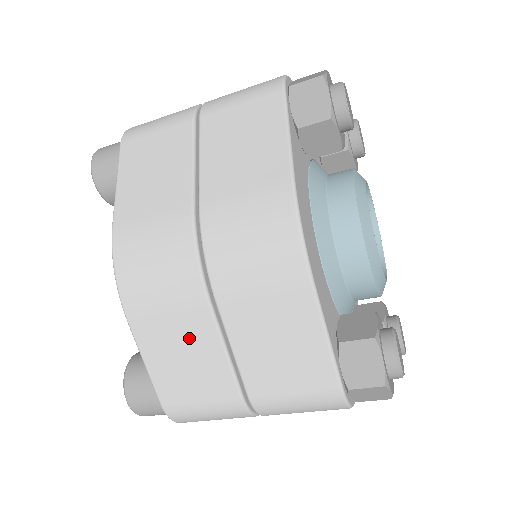
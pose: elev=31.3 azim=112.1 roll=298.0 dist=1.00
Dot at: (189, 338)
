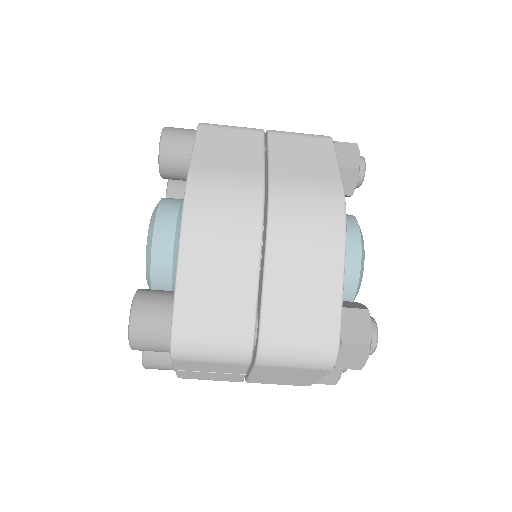
Dot at: (231, 267)
